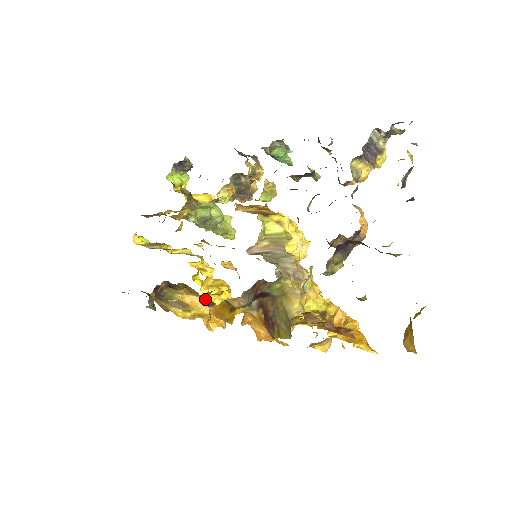
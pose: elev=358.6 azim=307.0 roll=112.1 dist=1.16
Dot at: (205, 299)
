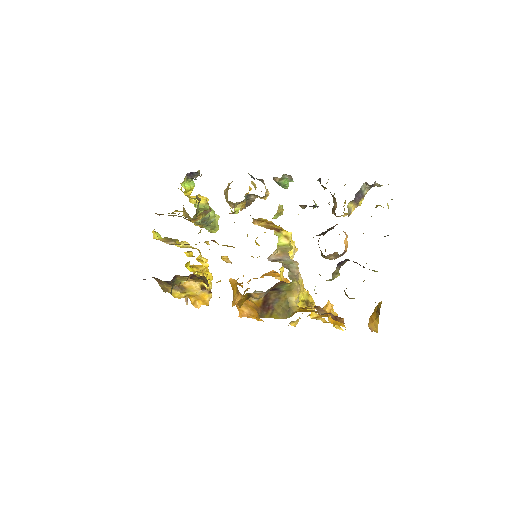
Dot at: (199, 283)
